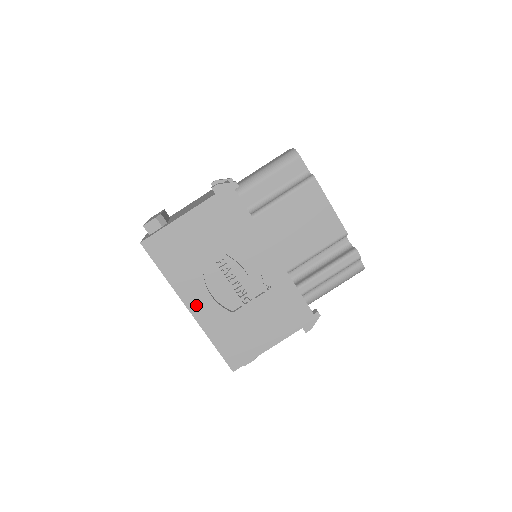
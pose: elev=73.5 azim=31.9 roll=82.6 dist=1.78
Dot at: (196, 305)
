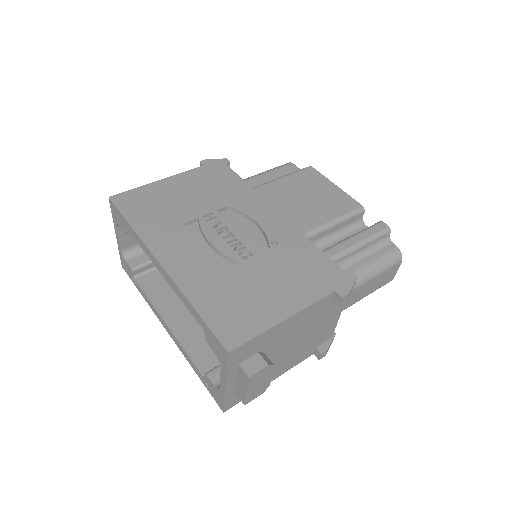
Dot at: (172, 258)
